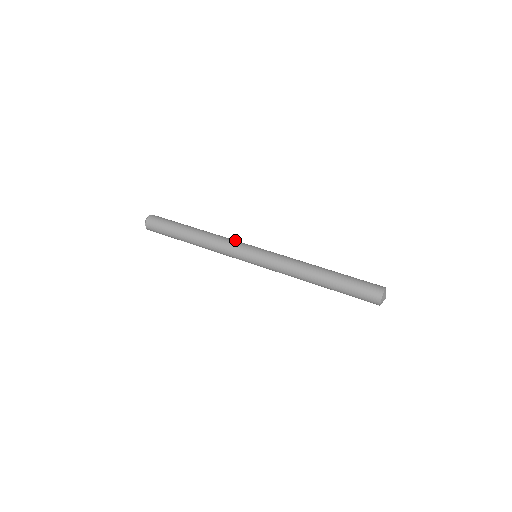
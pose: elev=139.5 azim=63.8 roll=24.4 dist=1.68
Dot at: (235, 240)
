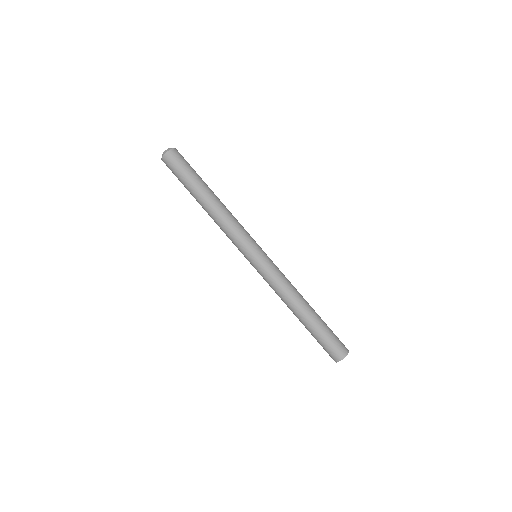
Dot at: (239, 234)
